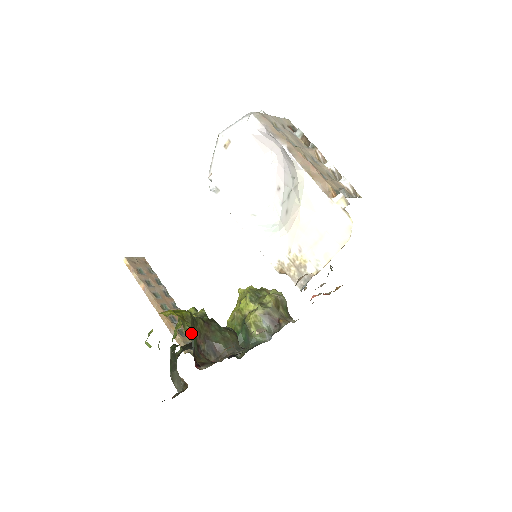
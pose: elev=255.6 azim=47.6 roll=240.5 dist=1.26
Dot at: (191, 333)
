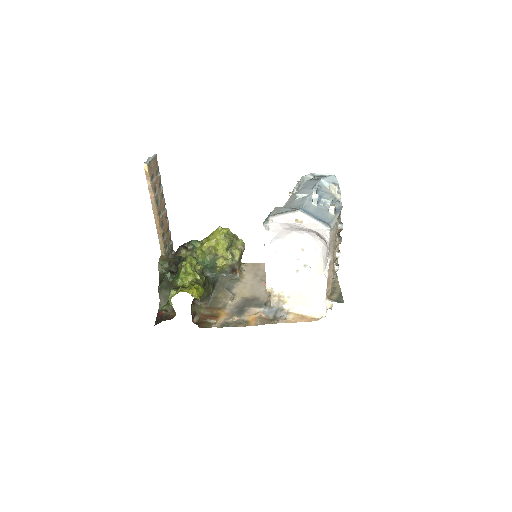
Dot at: occluded
